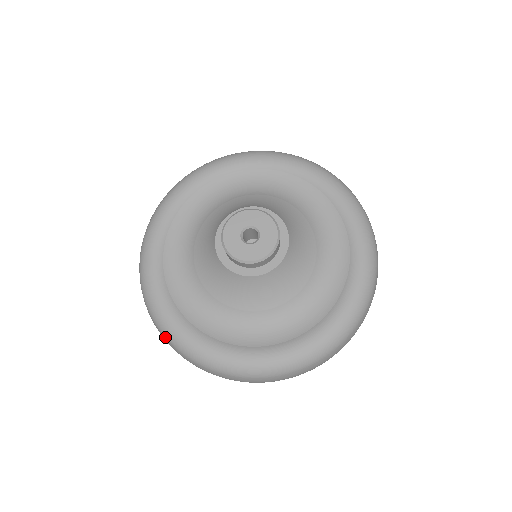
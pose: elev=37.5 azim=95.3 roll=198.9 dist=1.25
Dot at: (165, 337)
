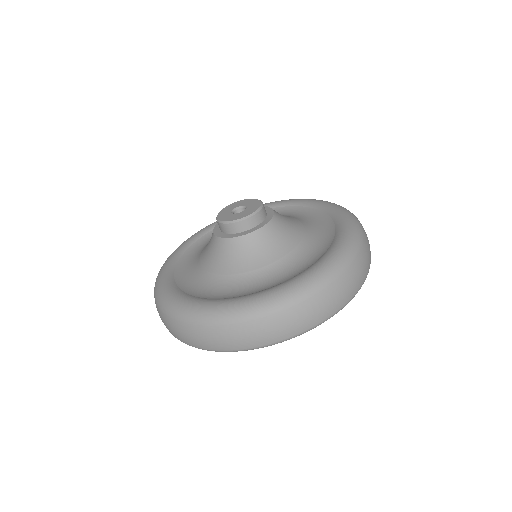
Dot at: (171, 317)
